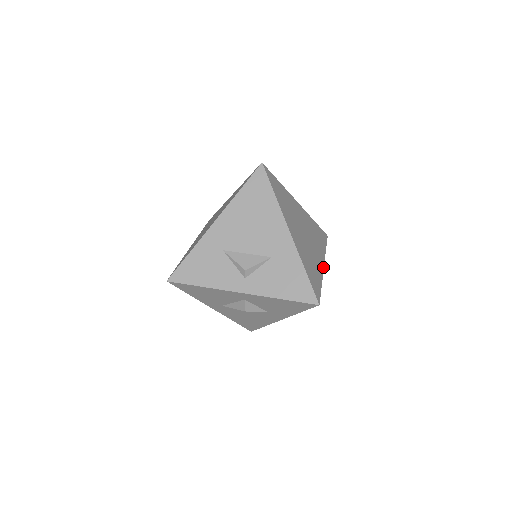
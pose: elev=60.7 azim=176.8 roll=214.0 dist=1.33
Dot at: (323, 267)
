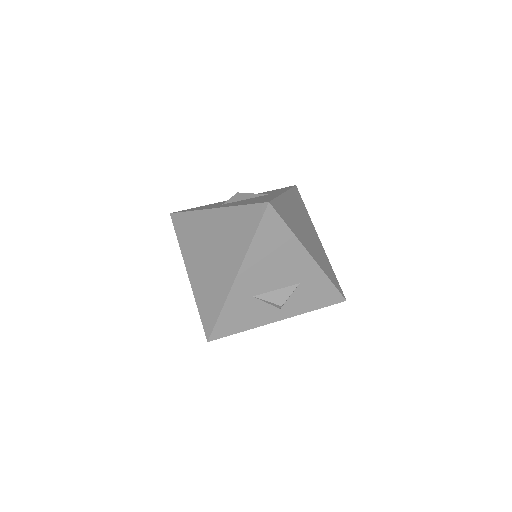
Dot at: (321, 243)
